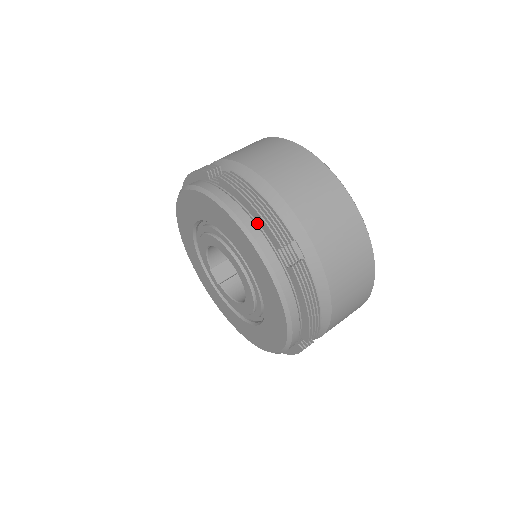
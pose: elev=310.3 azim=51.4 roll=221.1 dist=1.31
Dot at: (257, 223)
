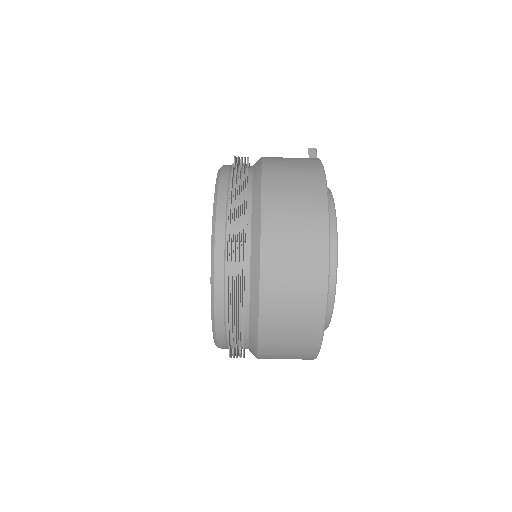
Dot at: (226, 320)
